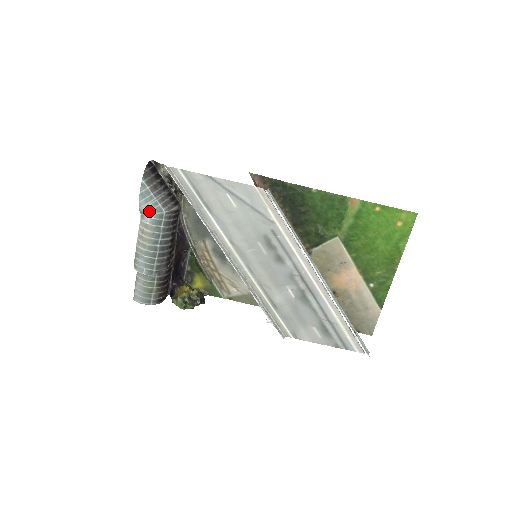
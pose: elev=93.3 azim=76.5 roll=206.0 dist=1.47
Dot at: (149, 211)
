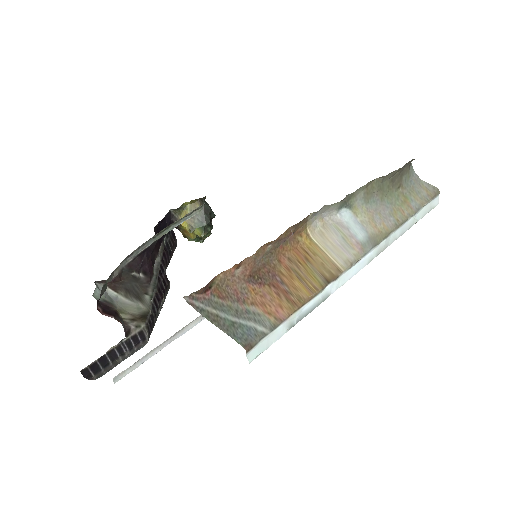
Dot at: occluded
